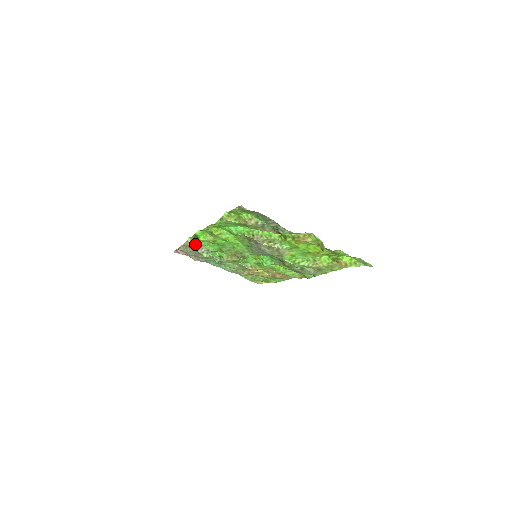
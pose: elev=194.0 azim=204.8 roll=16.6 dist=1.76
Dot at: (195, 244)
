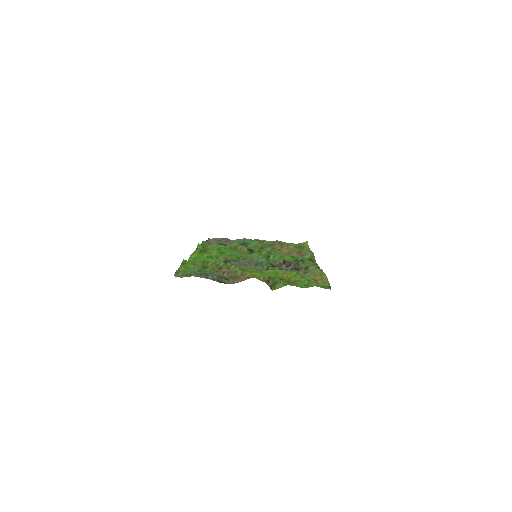
Dot at: occluded
